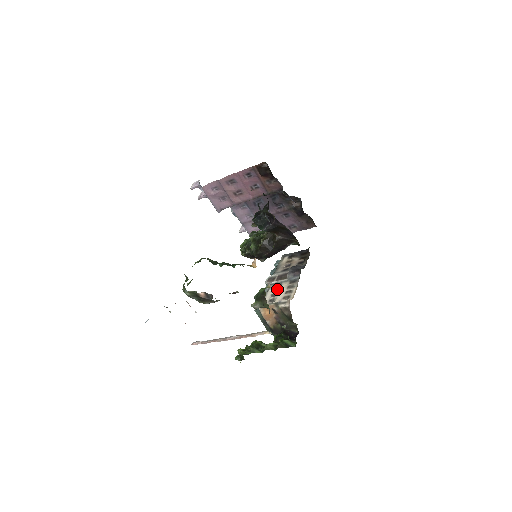
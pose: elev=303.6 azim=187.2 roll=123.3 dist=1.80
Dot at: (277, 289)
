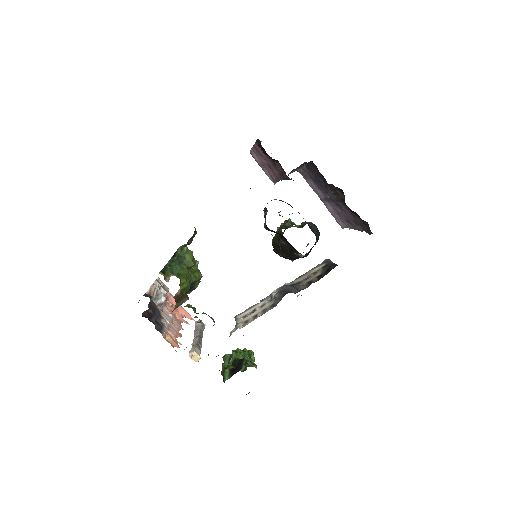
Dot at: (263, 305)
